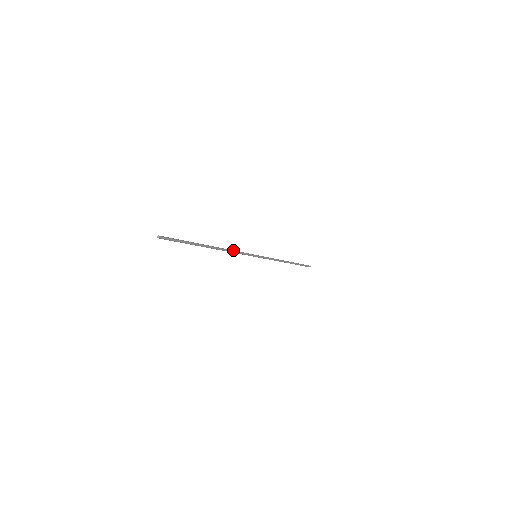
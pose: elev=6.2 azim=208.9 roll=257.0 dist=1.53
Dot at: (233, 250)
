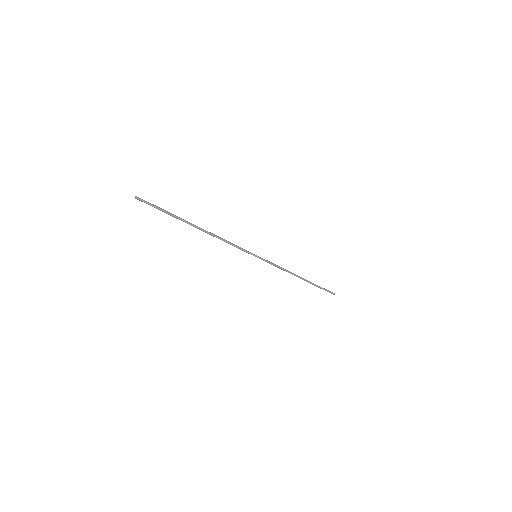
Dot at: (226, 240)
